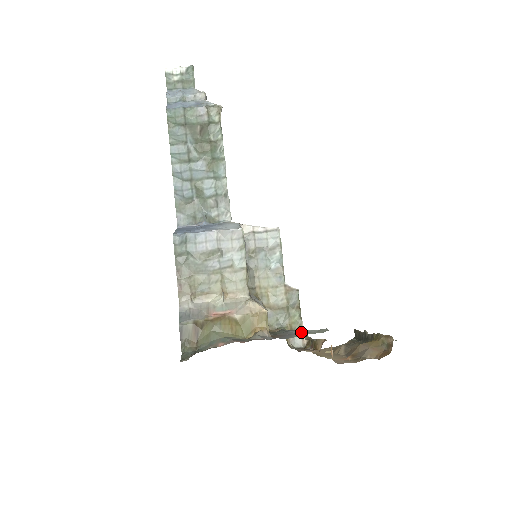
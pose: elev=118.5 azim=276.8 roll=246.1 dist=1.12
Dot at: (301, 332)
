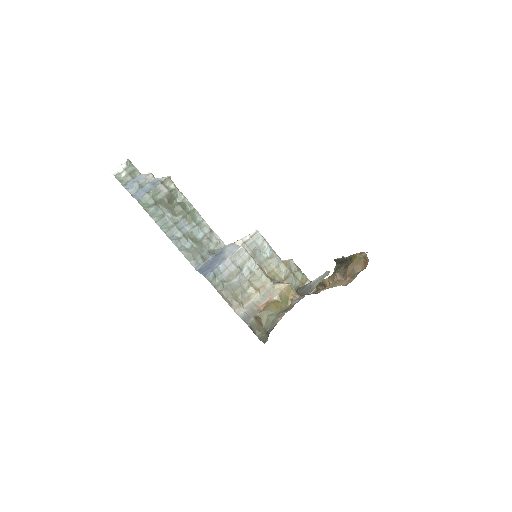
Dot at: (314, 282)
